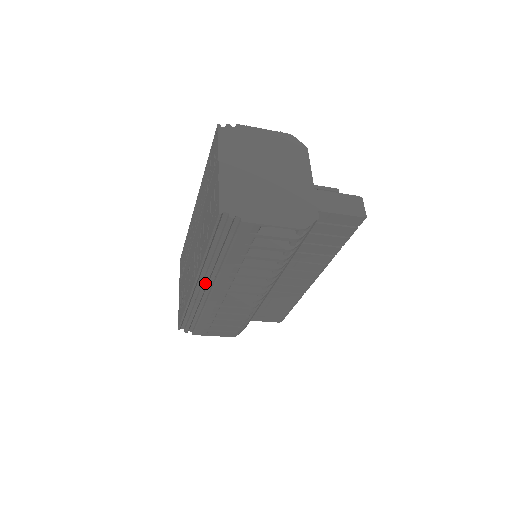
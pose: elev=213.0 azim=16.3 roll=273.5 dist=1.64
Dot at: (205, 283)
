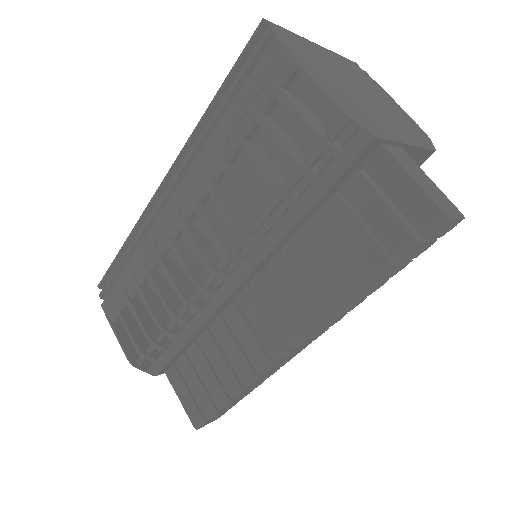
Dot at: (172, 183)
